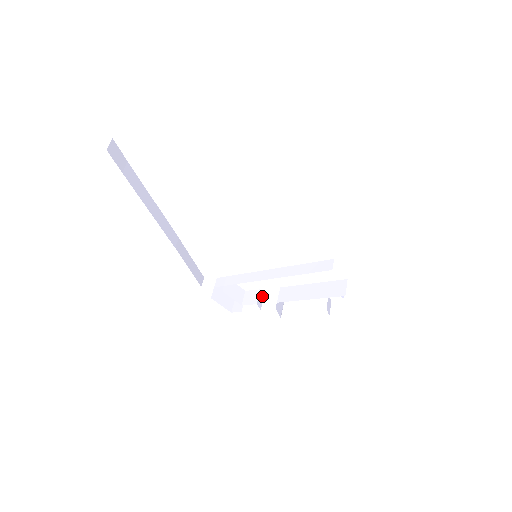
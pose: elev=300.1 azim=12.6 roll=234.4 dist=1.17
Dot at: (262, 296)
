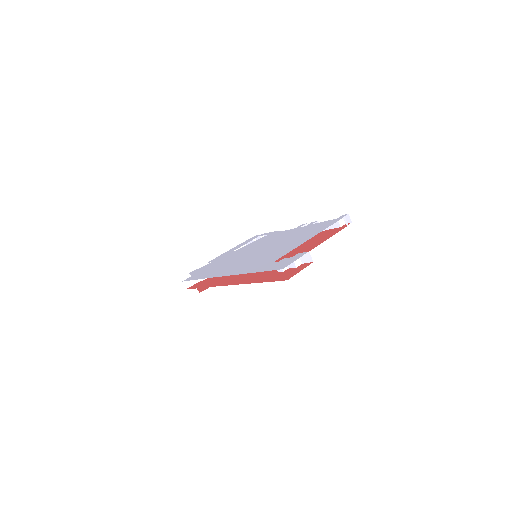
Dot at: occluded
